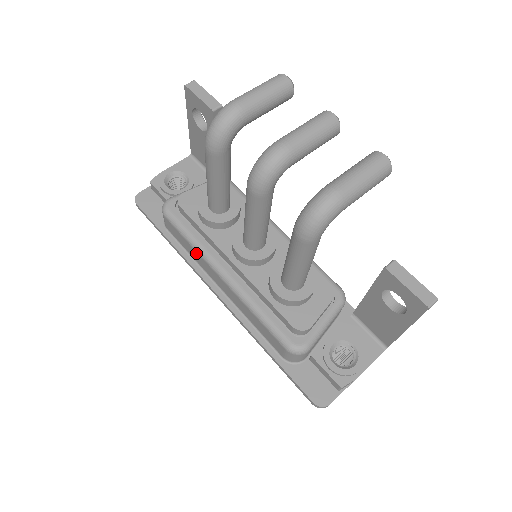
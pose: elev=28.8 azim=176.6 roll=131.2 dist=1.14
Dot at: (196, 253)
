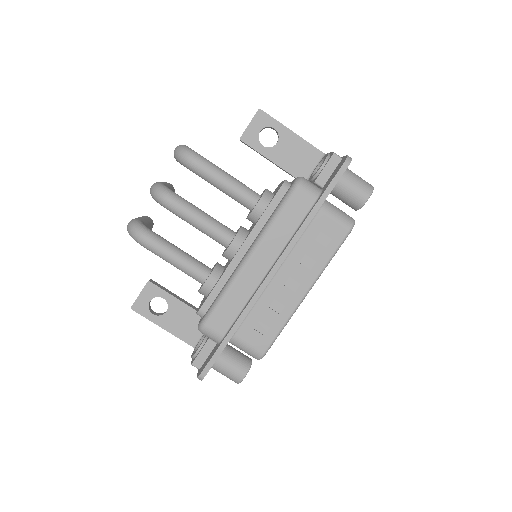
Dot at: (235, 289)
